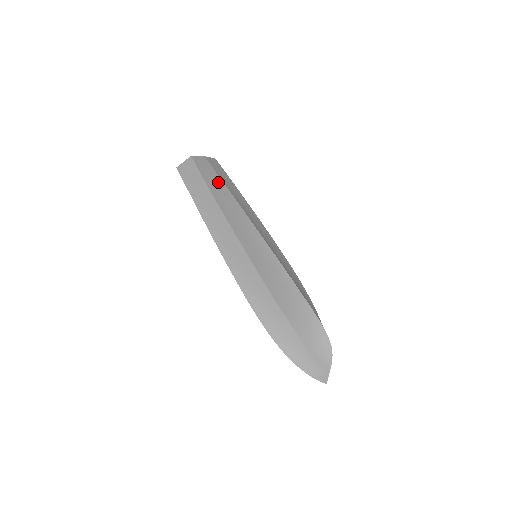
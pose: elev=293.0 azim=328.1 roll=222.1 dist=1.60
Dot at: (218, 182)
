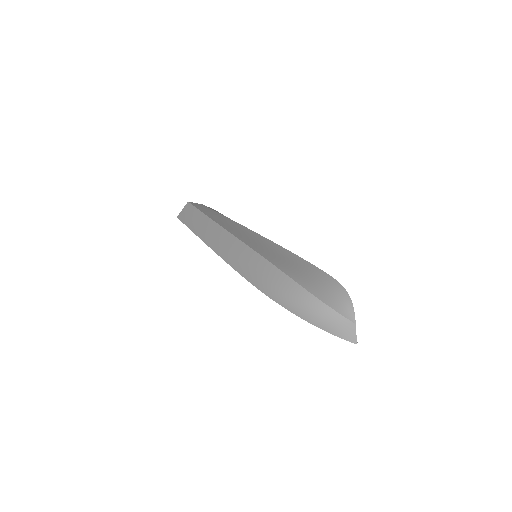
Dot at: (213, 212)
